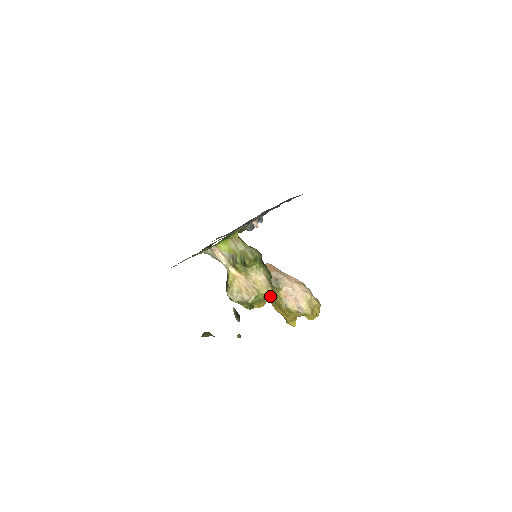
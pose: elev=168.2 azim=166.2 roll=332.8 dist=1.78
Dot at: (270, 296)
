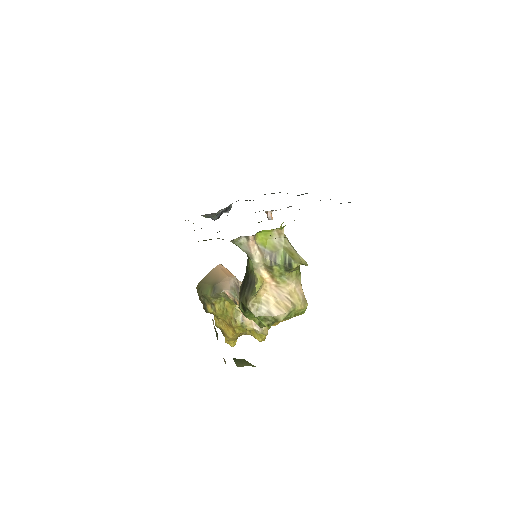
Dot at: (301, 314)
